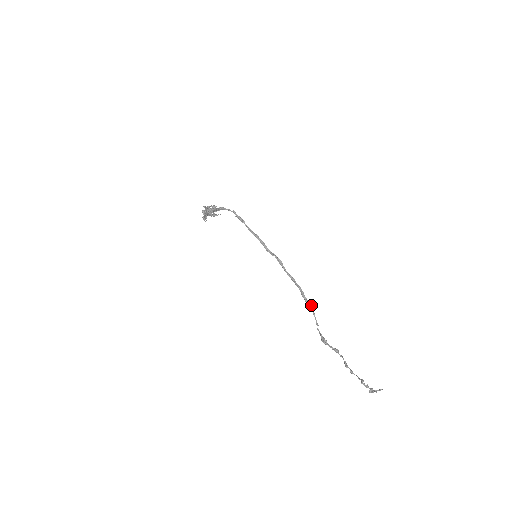
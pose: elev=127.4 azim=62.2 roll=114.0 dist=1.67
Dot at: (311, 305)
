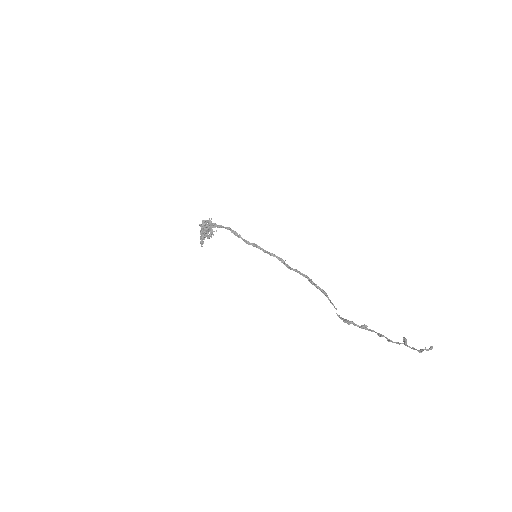
Dot at: (323, 290)
